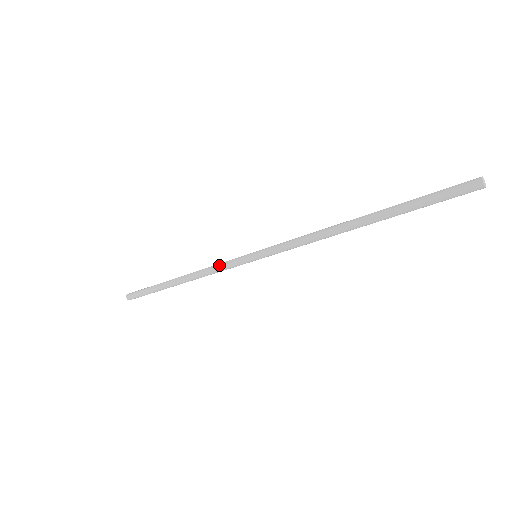
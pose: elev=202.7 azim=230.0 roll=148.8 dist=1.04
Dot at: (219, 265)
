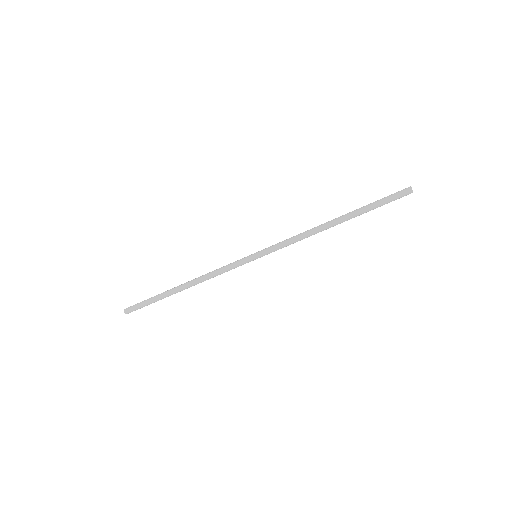
Dot at: (224, 266)
